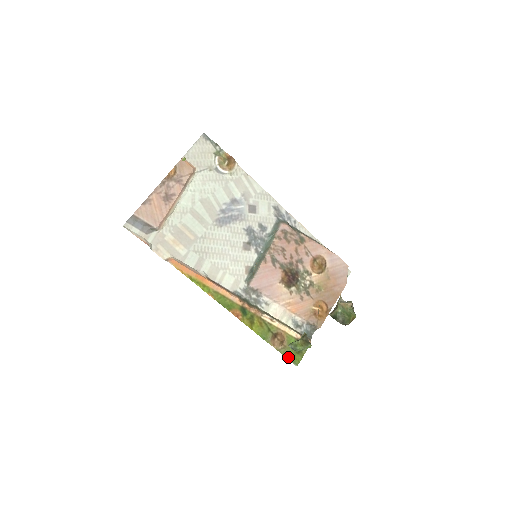
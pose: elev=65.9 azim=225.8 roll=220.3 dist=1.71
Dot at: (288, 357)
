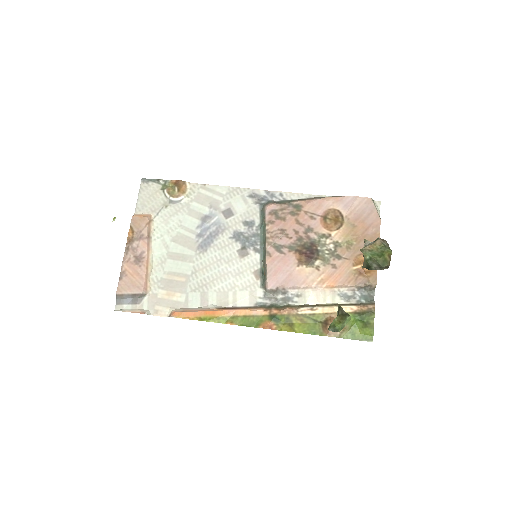
Dot at: (355, 338)
